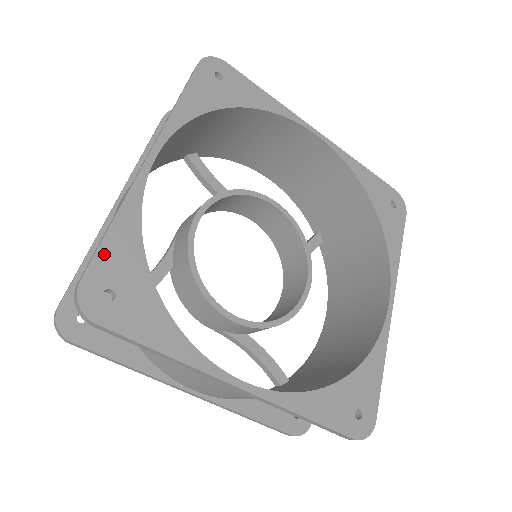
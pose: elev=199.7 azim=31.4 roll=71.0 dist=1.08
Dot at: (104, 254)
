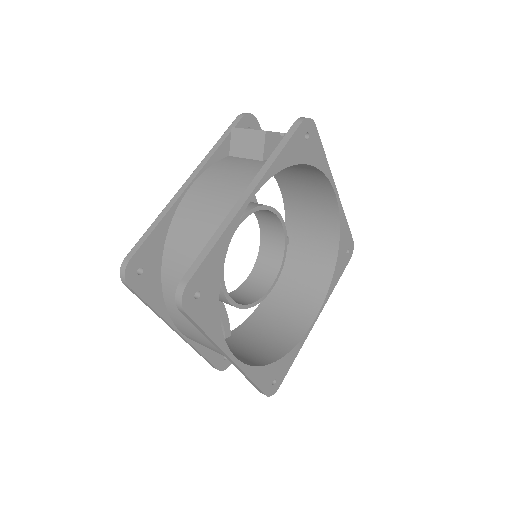
Dot at: (262, 386)
